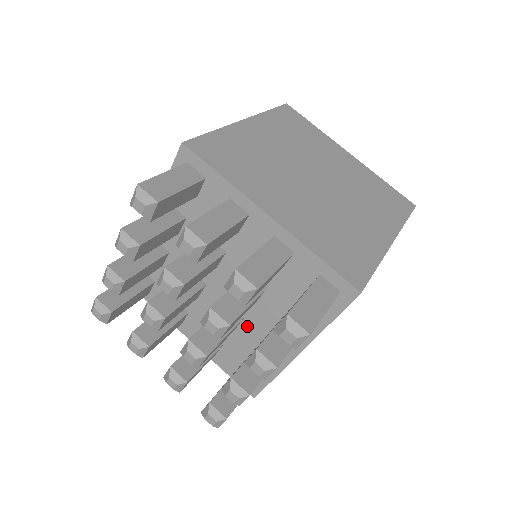
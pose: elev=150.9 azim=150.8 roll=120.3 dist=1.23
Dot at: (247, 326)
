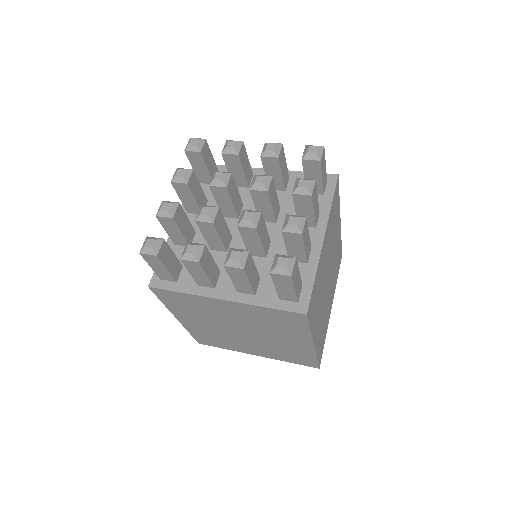
Dot at: (275, 247)
